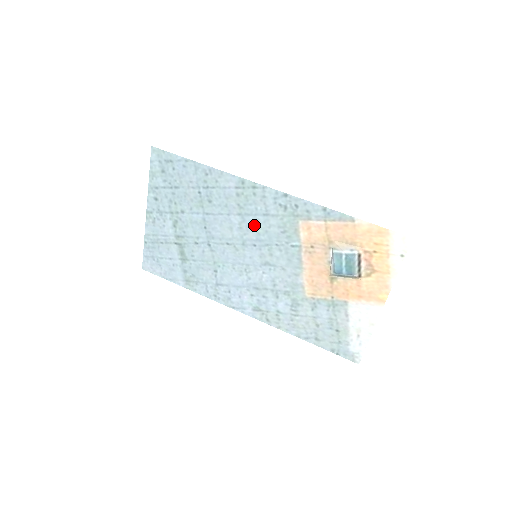
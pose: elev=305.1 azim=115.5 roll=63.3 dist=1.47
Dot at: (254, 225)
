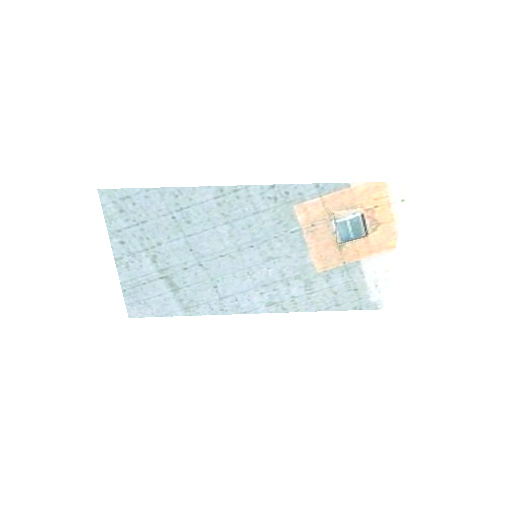
Dot at: (246, 228)
